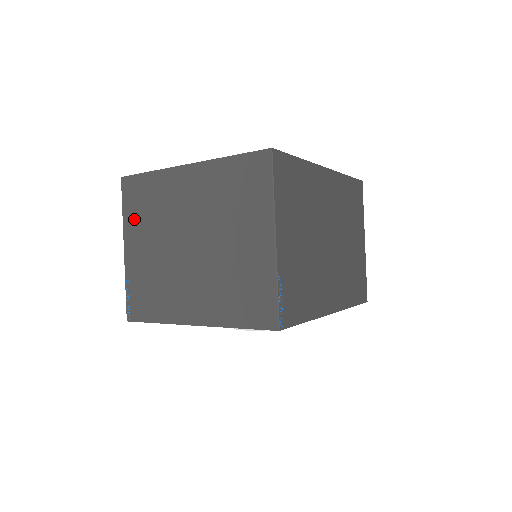
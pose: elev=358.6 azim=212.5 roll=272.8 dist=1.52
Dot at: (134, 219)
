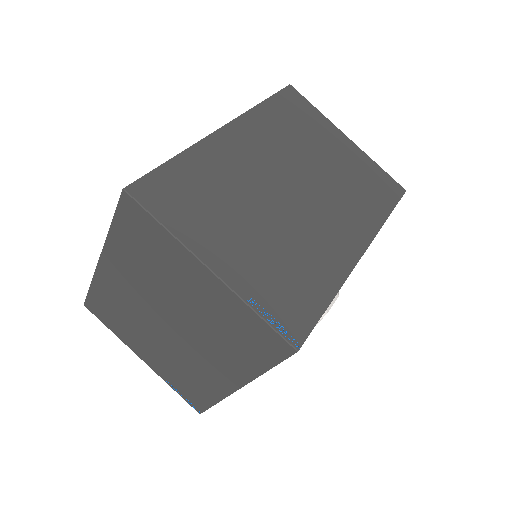
Dot at: (122, 331)
